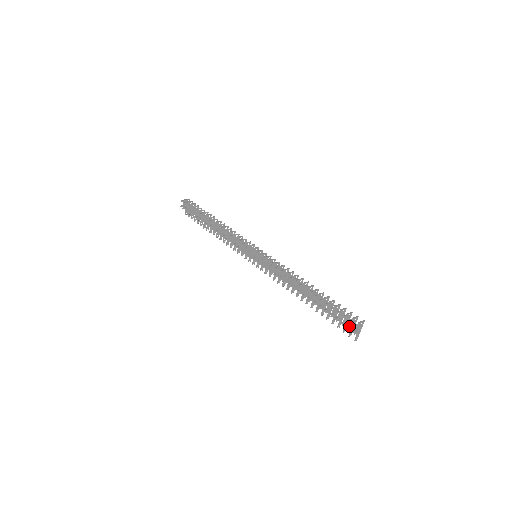
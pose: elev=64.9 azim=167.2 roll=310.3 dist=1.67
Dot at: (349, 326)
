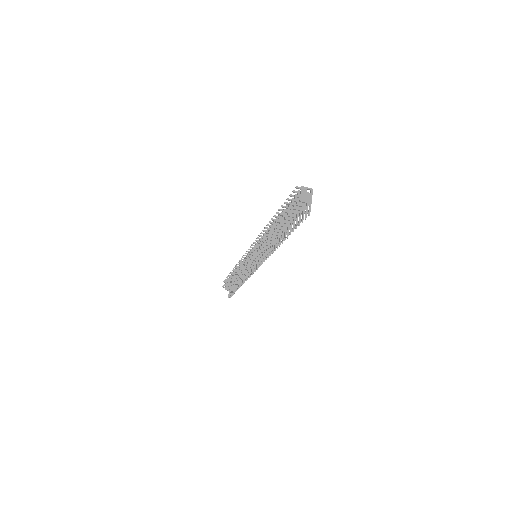
Dot at: (296, 200)
